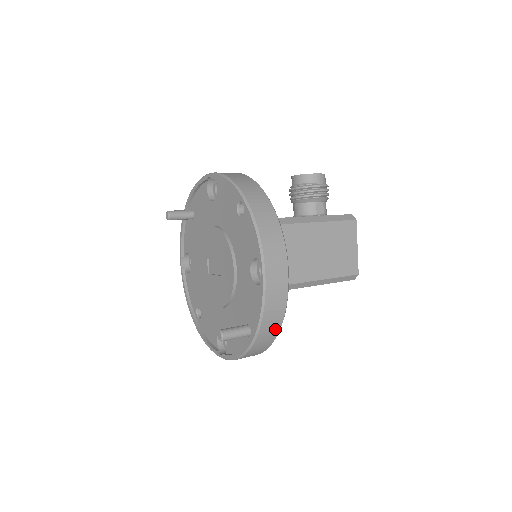
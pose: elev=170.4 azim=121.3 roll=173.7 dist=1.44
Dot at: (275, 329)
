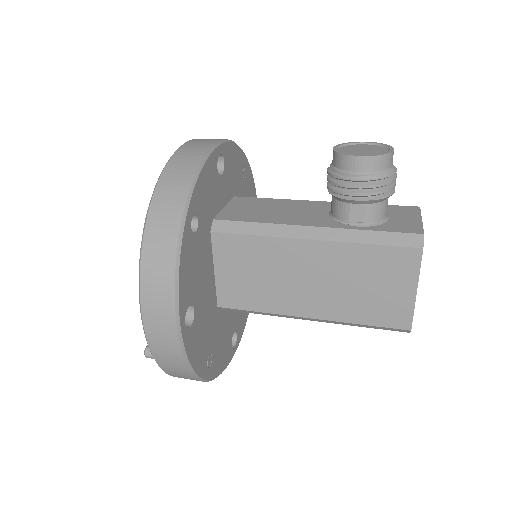
Dot at: (189, 376)
